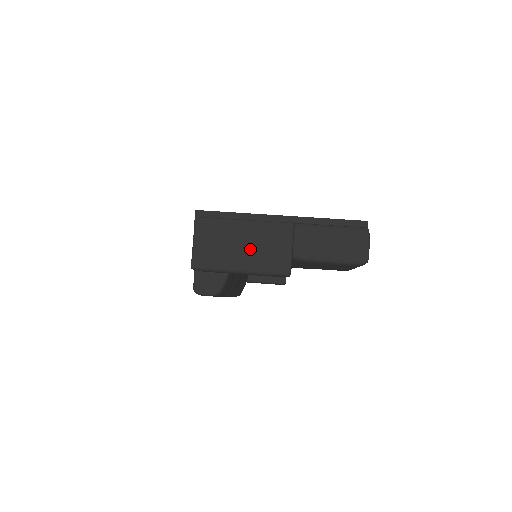
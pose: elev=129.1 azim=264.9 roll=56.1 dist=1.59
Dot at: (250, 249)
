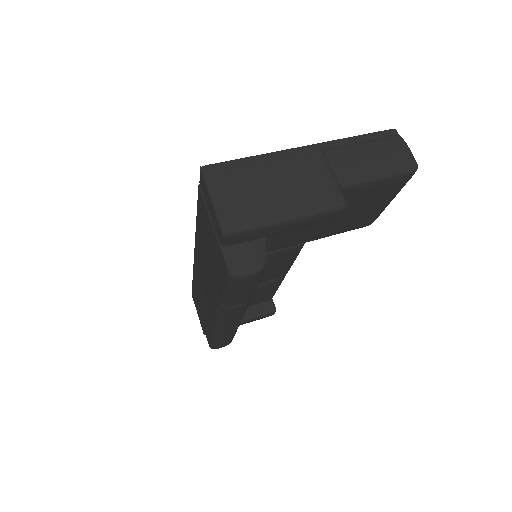
Dot at: (287, 190)
